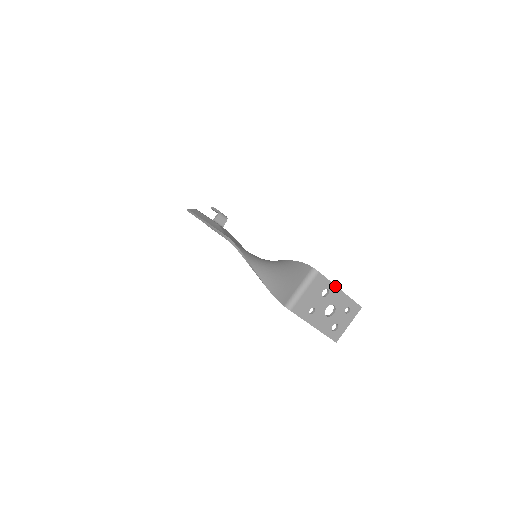
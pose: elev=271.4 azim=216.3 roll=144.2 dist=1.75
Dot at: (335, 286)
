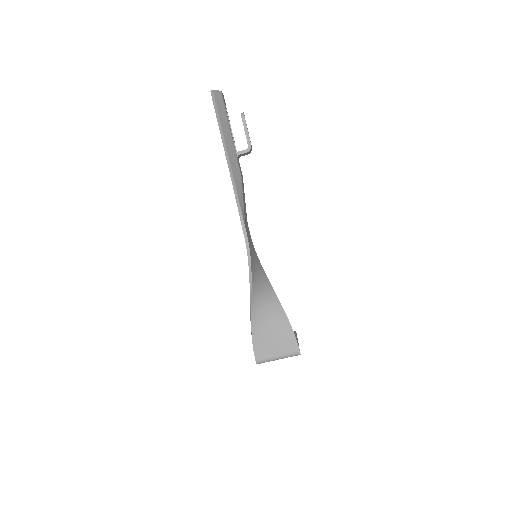
Dot at: occluded
